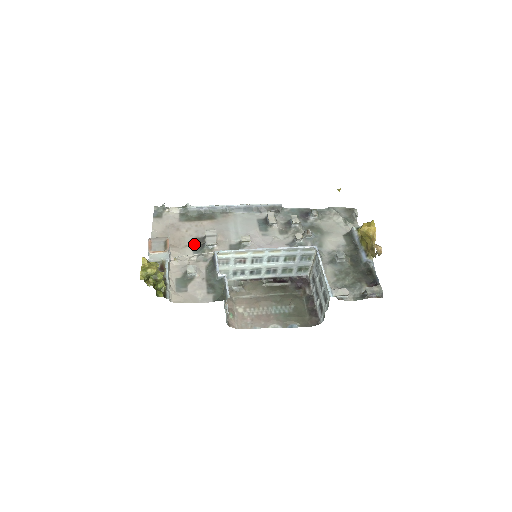
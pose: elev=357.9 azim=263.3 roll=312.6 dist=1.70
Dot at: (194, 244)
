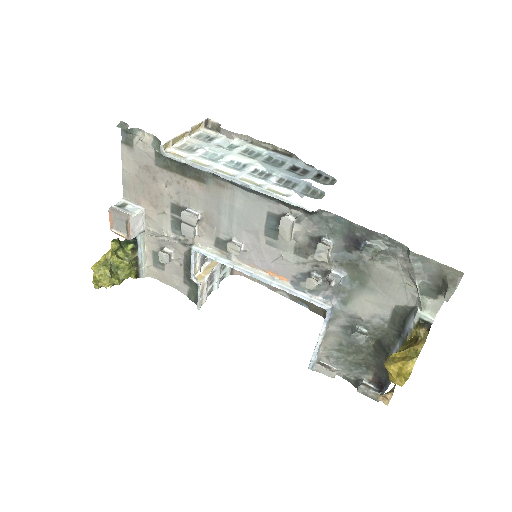
Dot at: (173, 214)
